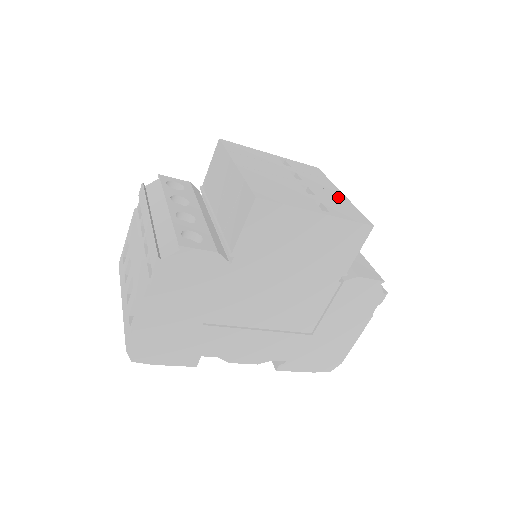
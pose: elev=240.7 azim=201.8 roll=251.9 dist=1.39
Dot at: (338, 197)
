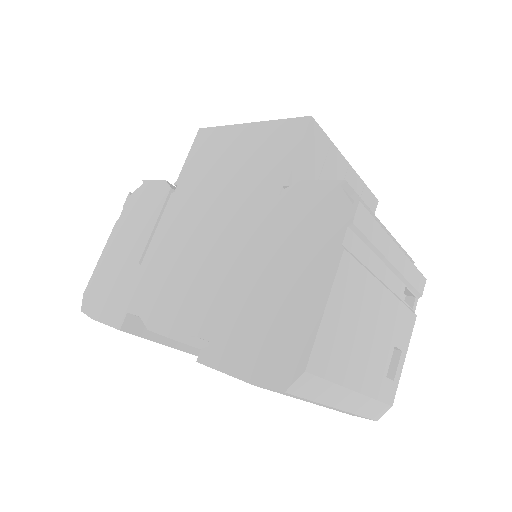
Dot at: occluded
